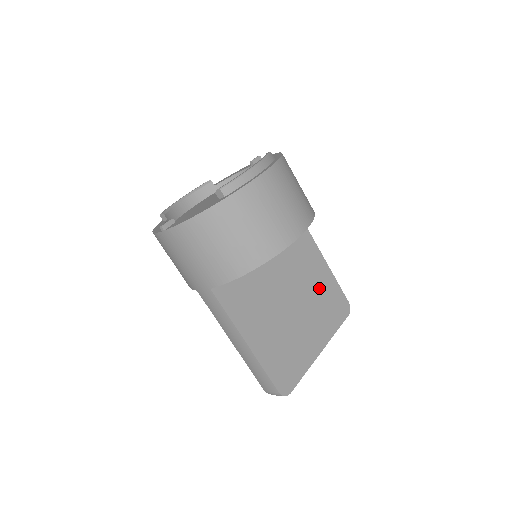
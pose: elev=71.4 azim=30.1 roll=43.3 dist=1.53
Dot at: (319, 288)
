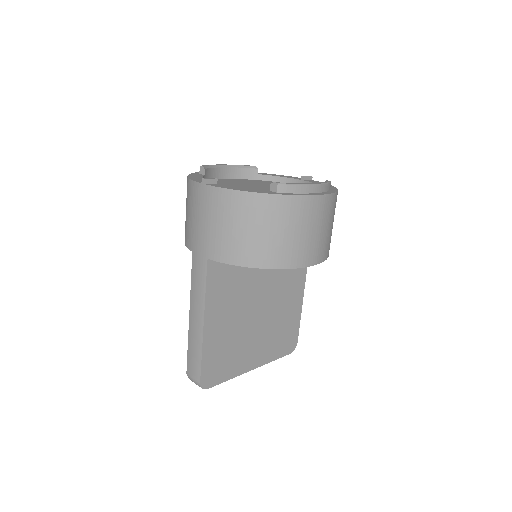
Dot at: (285, 316)
